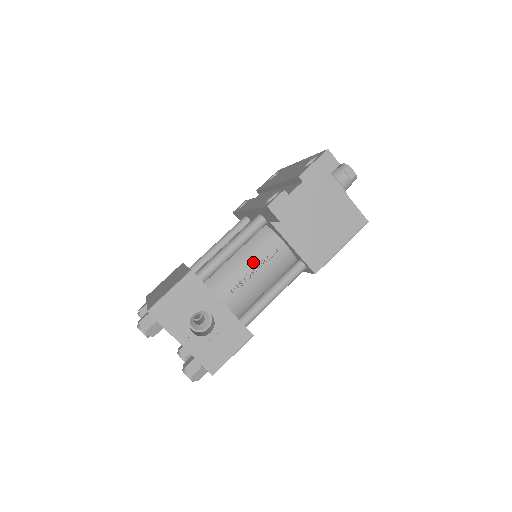
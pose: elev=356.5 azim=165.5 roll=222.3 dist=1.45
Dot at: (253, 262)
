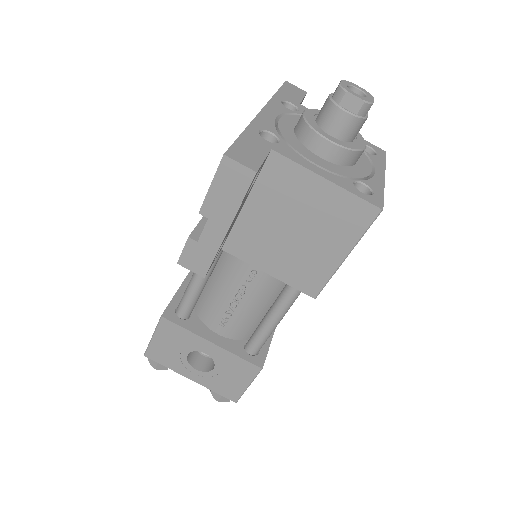
Dot at: (232, 289)
